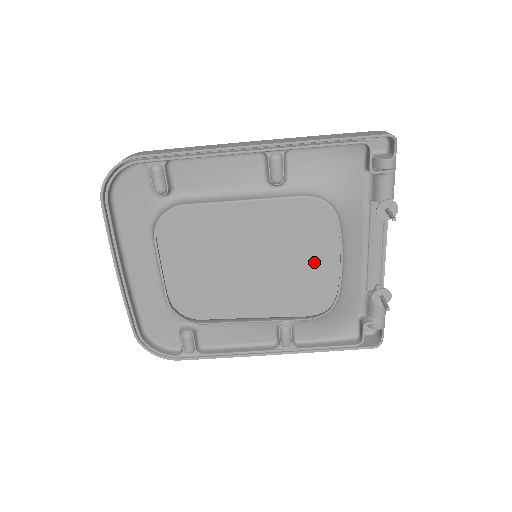
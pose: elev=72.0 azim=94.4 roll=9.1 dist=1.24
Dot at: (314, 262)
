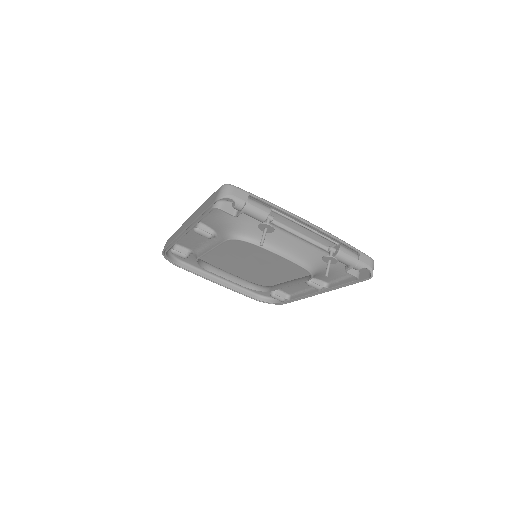
Dot at: occluded
